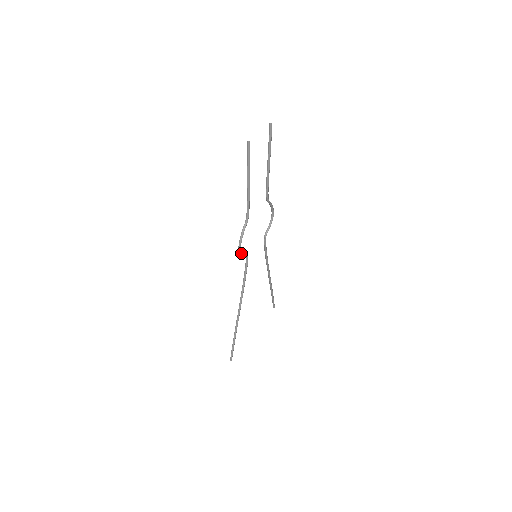
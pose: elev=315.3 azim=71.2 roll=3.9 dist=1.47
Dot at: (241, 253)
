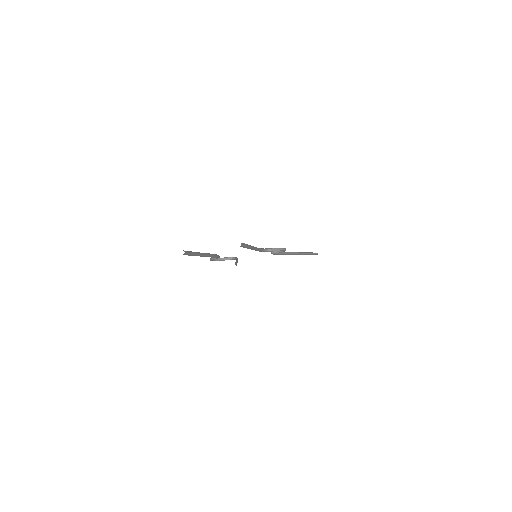
Dot at: (217, 260)
